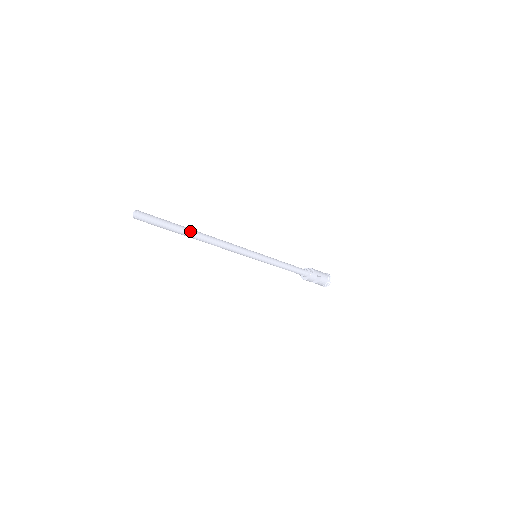
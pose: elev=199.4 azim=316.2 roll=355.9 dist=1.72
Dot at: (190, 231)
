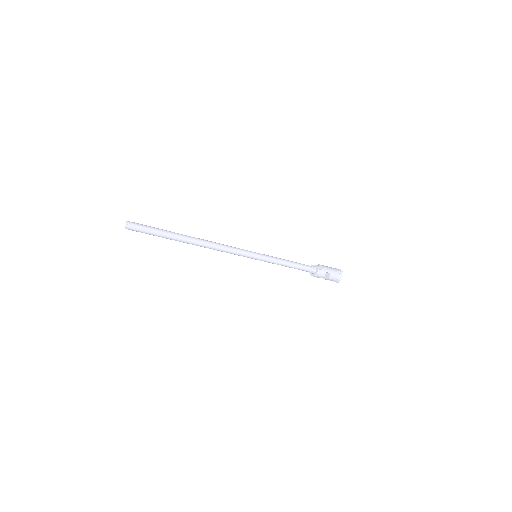
Dot at: (182, 237)
